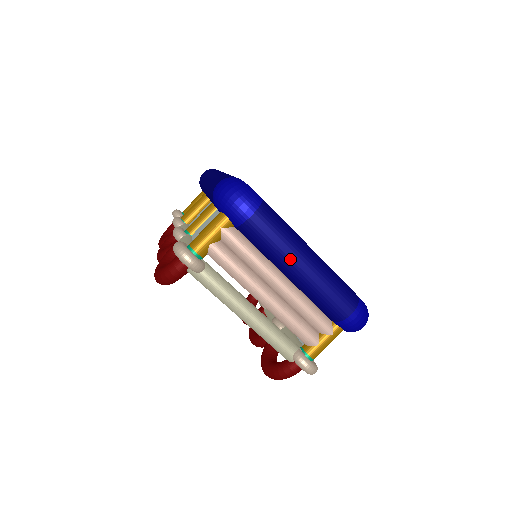
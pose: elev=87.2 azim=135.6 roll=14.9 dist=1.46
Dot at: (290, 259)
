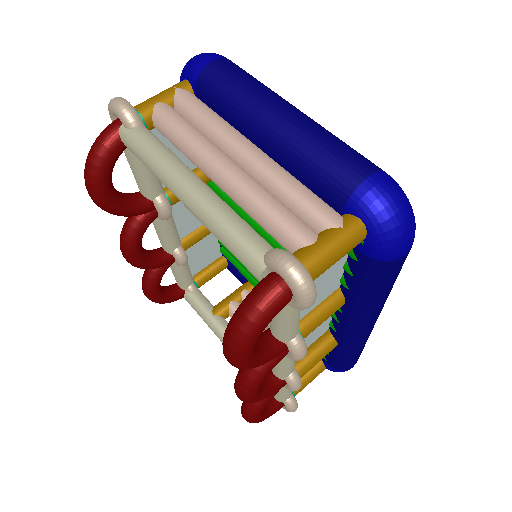
Dot at: (261, 103)
